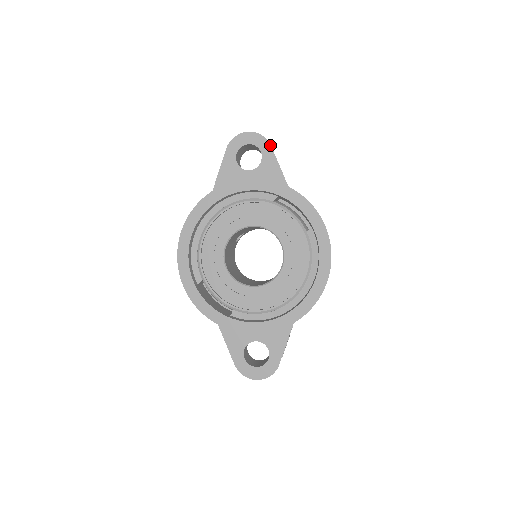
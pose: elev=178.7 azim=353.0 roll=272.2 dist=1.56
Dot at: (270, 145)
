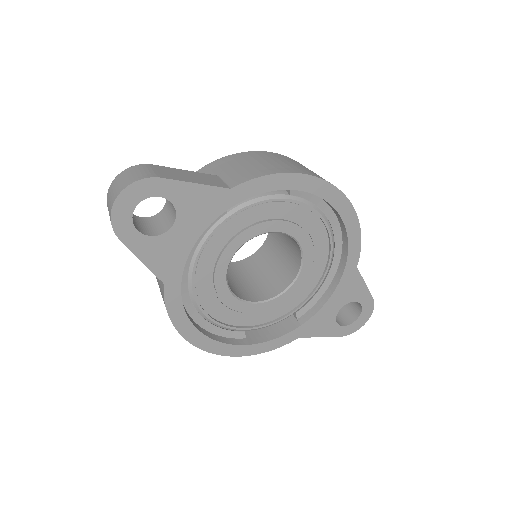
Dot at: (159, 179)
